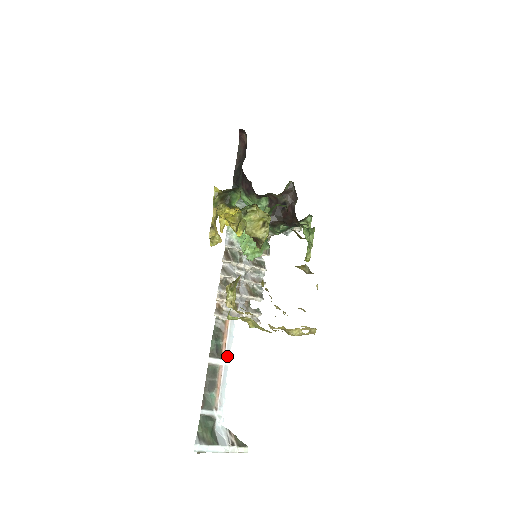
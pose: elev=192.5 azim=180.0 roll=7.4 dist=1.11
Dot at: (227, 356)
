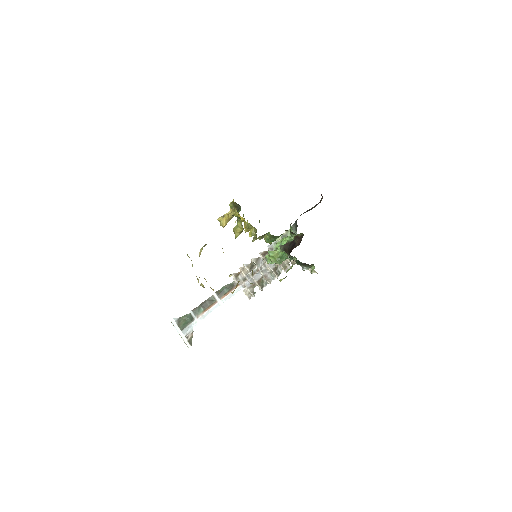
Dot at: (223, 300)
